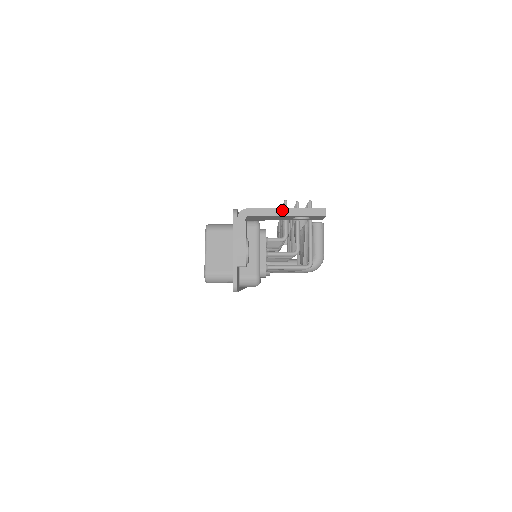
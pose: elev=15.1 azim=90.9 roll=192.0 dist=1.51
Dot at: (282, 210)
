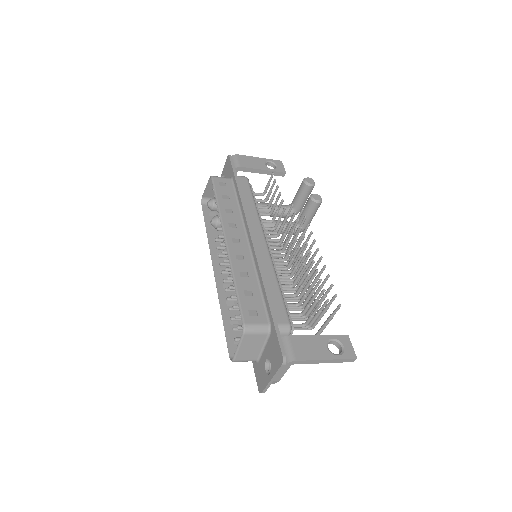
Dot at: (323, 361)
